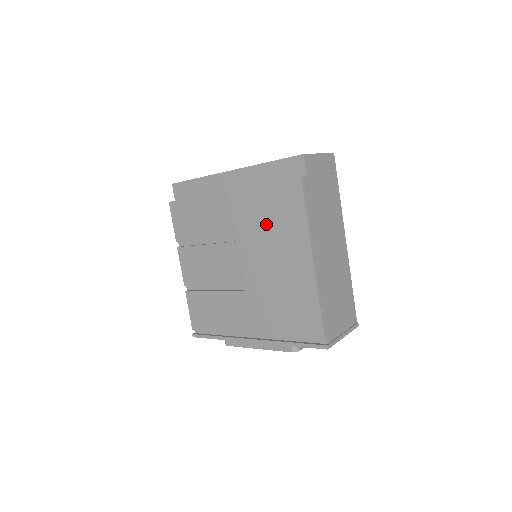
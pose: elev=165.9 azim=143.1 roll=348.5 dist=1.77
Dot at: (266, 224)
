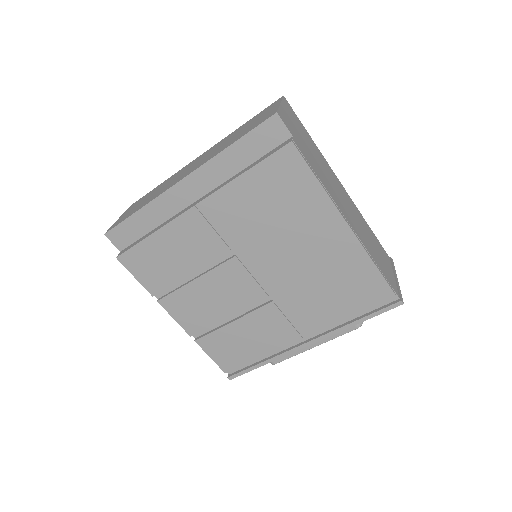
Dot at: (268, 216)
